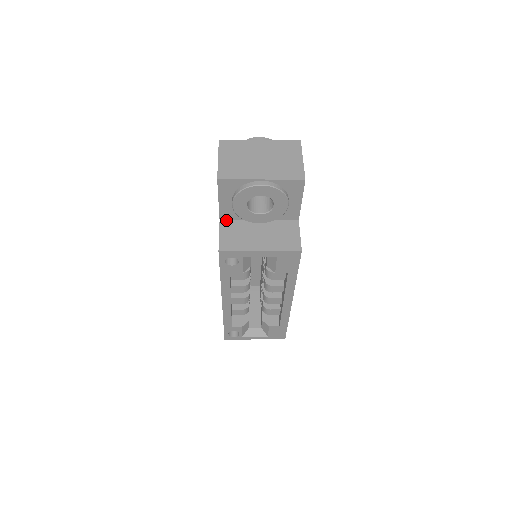
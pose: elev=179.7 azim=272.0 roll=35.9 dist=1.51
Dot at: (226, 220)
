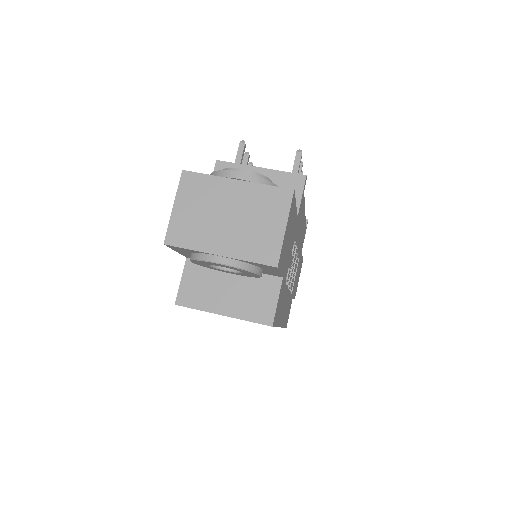
Dot at: occluded
